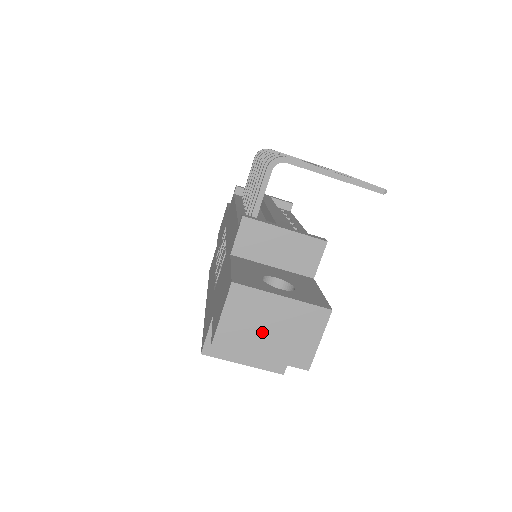
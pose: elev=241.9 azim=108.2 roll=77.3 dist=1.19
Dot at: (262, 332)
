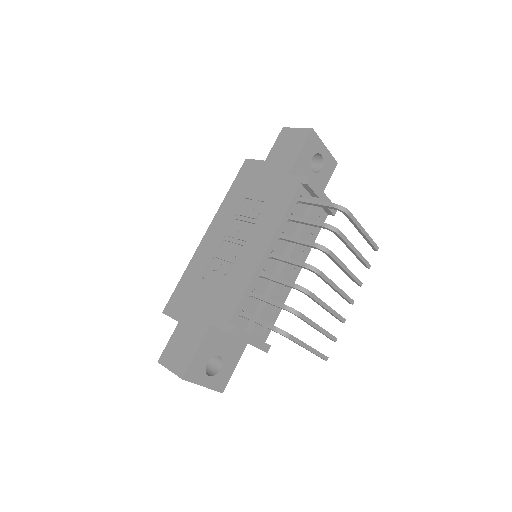
Dot at: occluded
